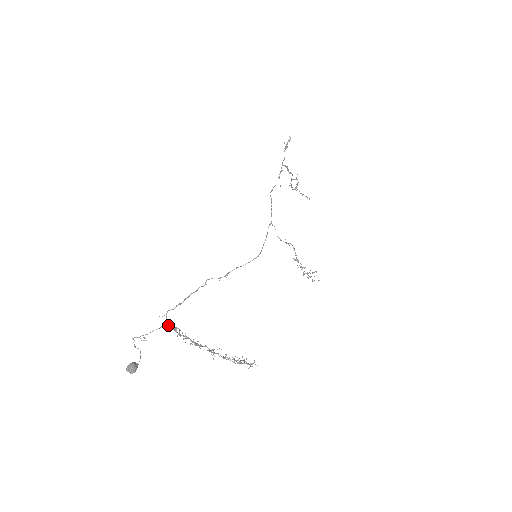
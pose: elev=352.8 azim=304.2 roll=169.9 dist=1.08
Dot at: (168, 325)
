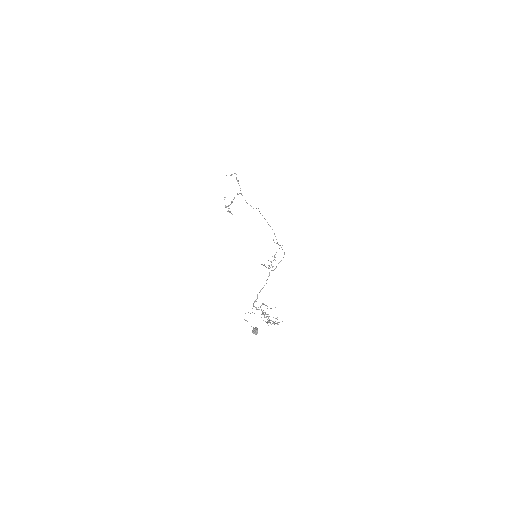
Dot at: occluded
